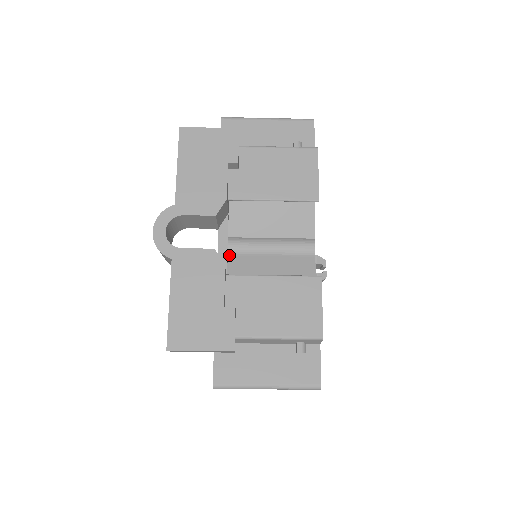
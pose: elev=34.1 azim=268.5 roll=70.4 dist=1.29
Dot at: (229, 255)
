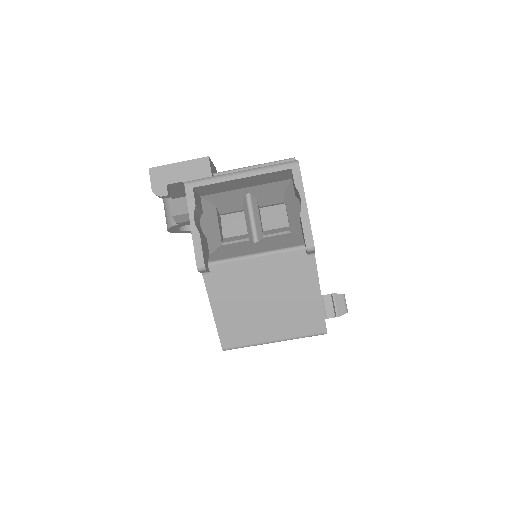
Dot at: occluded
